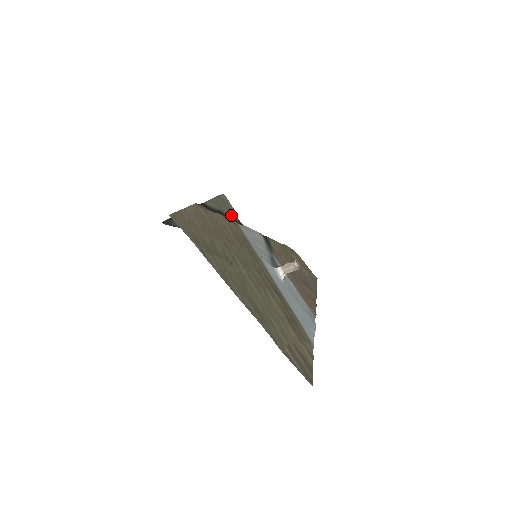
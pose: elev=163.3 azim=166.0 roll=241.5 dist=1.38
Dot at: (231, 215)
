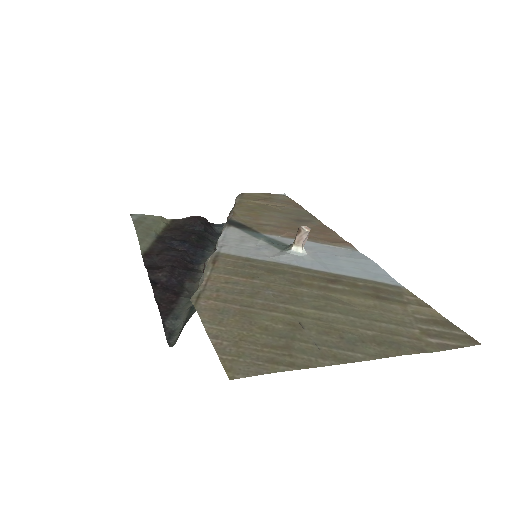
Dot at: (162, 226)
